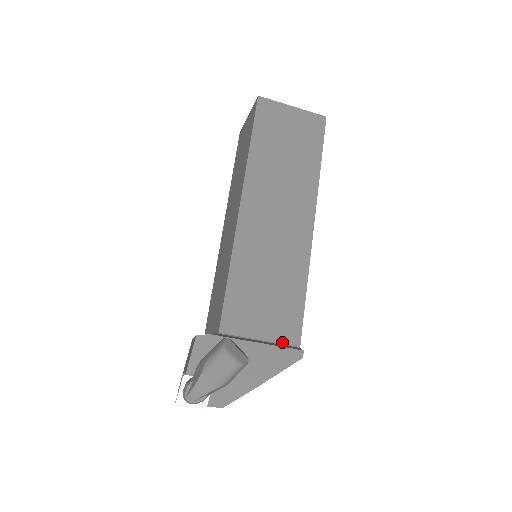
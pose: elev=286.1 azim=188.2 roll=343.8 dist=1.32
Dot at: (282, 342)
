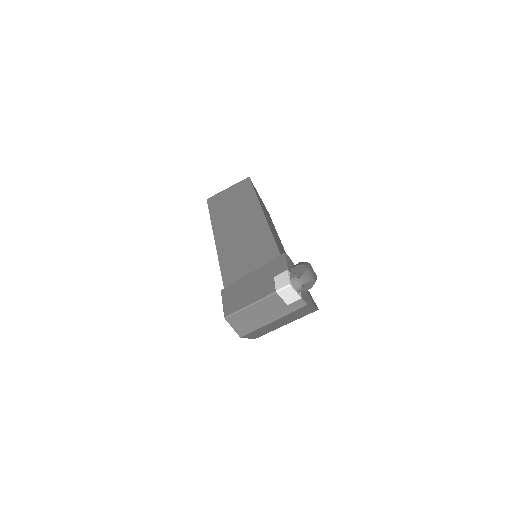
Dot at: occluded
